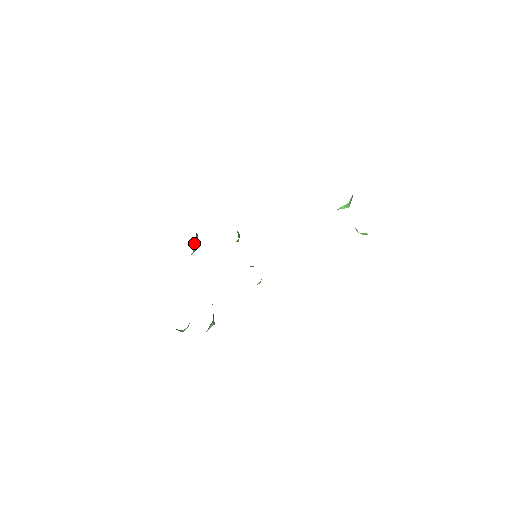
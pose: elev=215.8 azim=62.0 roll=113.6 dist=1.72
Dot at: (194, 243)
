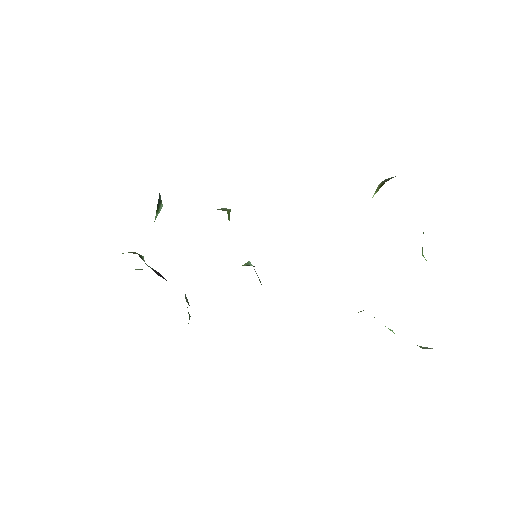
Dot at: (156, 210)
